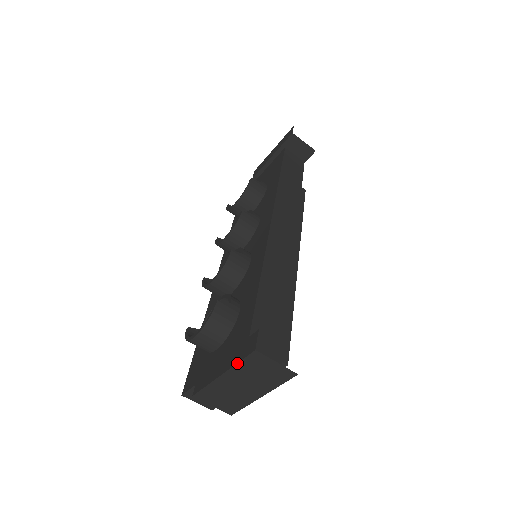
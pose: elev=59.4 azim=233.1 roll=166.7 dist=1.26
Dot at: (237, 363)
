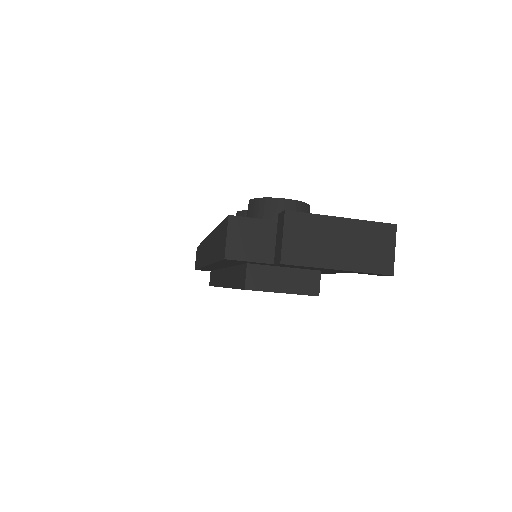
Dot at: (369, 221)
